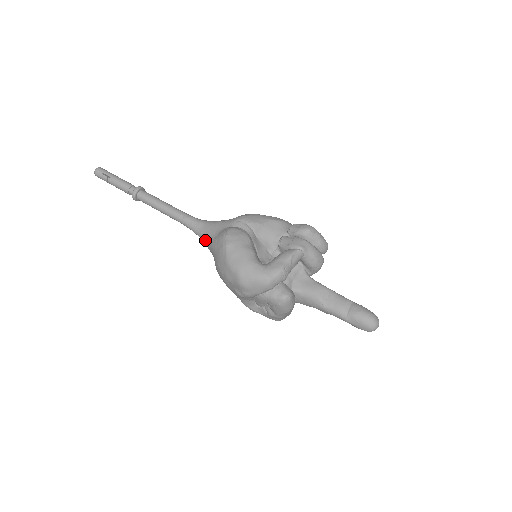
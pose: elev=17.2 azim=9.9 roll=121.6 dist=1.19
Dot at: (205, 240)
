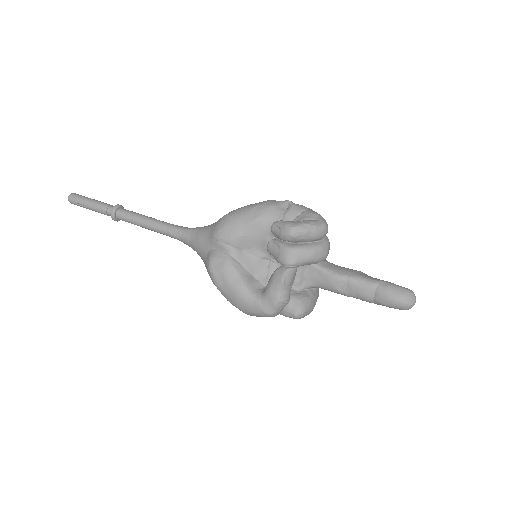
Dot at: occluded
